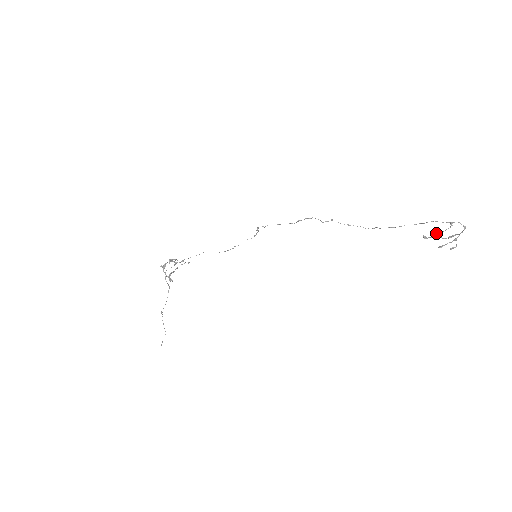
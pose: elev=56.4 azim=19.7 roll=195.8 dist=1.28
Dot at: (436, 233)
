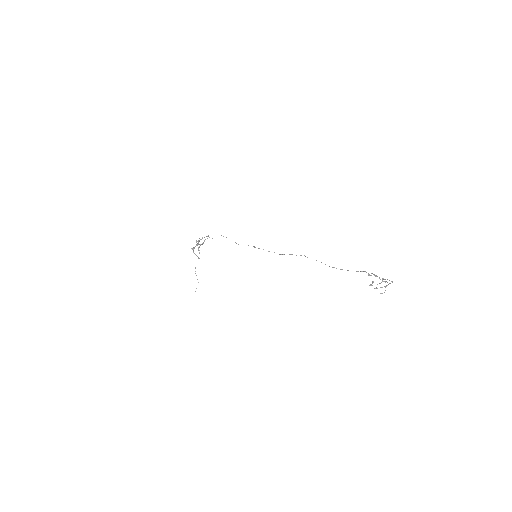
Dot at: (372, 283)
